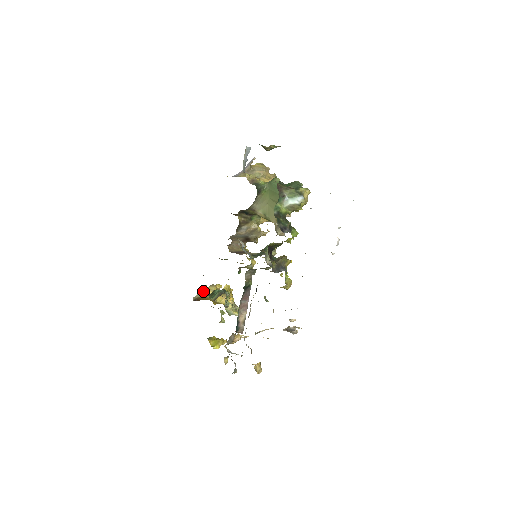
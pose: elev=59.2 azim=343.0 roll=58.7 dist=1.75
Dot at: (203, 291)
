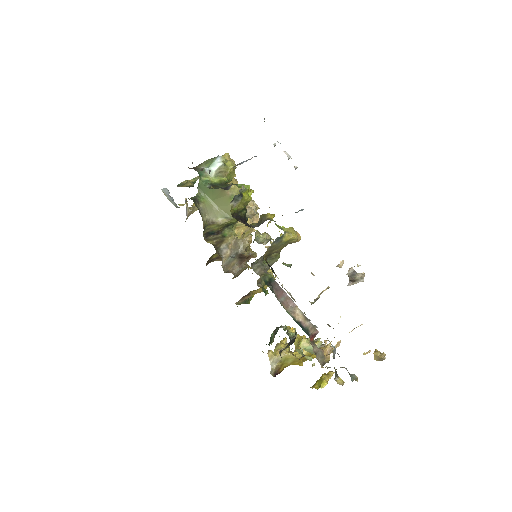
Dot at: (272, 358)
